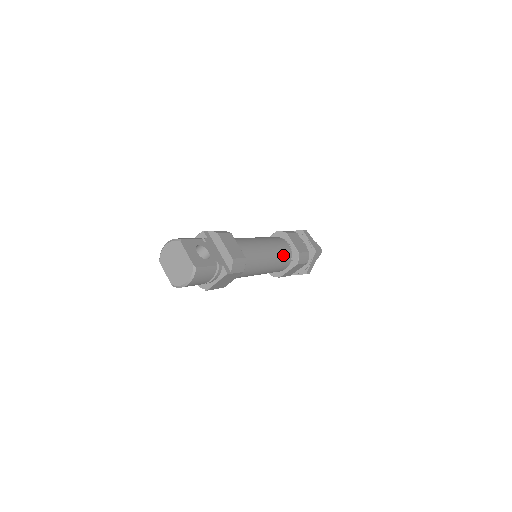
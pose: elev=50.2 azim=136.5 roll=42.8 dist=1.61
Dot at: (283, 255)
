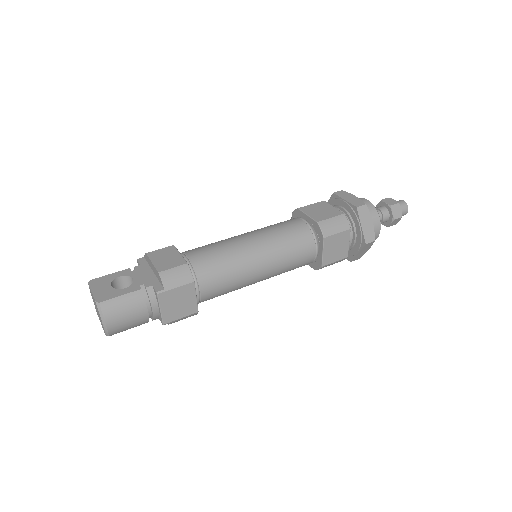
Dot at: (289, 236)
